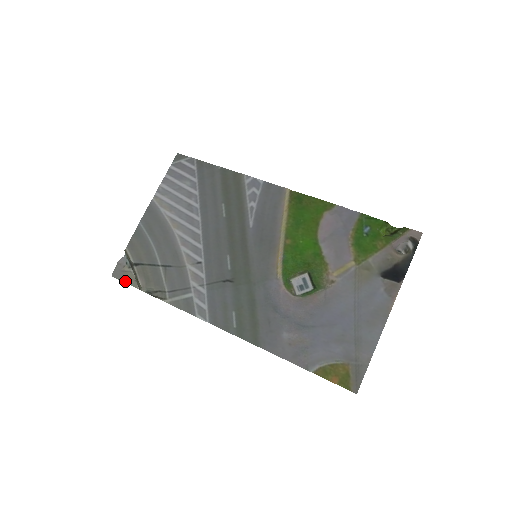
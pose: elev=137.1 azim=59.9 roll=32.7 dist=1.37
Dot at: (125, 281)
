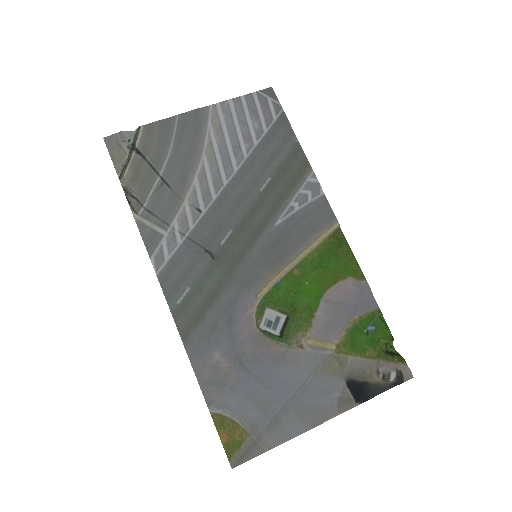
Dot at: (112, 156)
